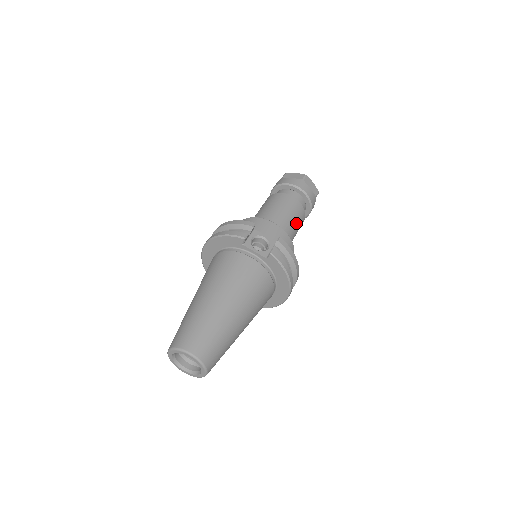
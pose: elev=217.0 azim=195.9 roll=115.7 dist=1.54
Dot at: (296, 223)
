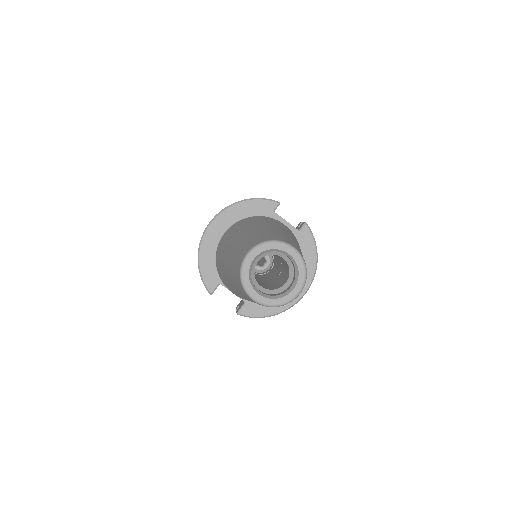
Dot at: occluded
